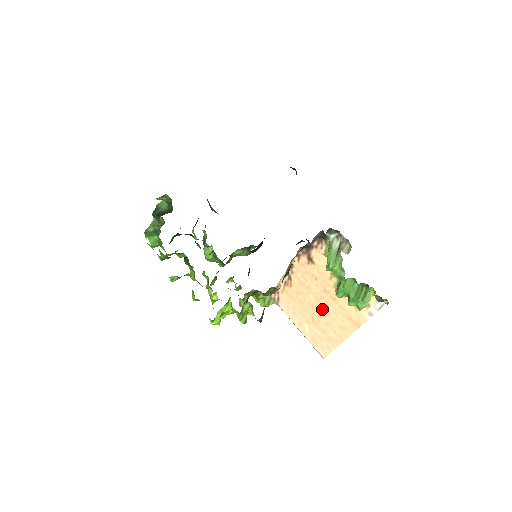
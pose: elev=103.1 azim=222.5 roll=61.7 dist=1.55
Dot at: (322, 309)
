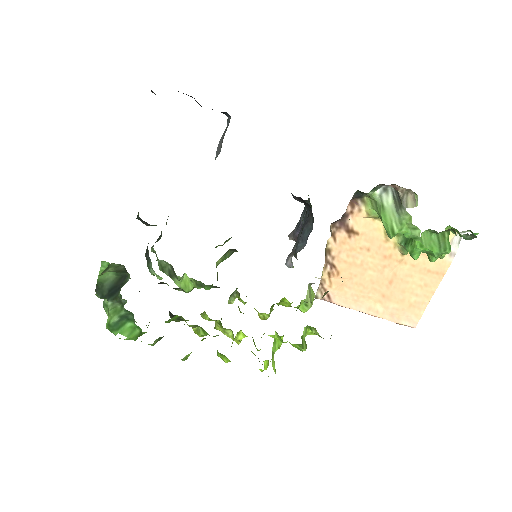
Dot at: (390, 279)
